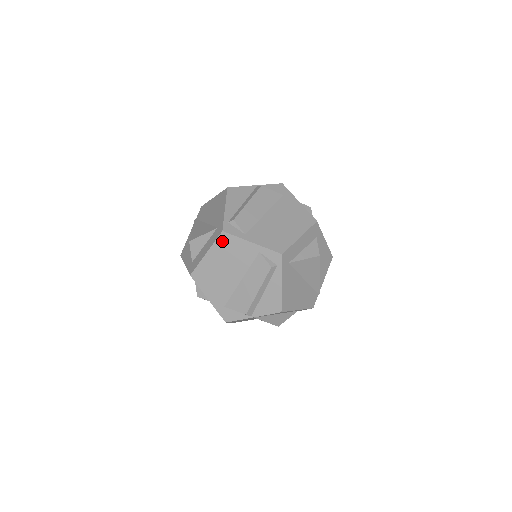
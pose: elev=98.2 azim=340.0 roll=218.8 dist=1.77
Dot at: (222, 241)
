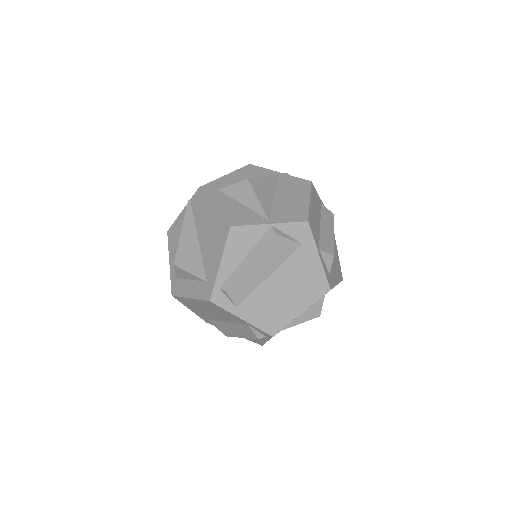
Dot at: (209, 304)
